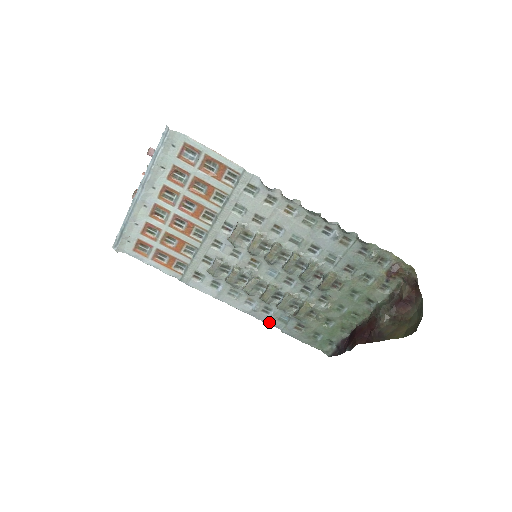
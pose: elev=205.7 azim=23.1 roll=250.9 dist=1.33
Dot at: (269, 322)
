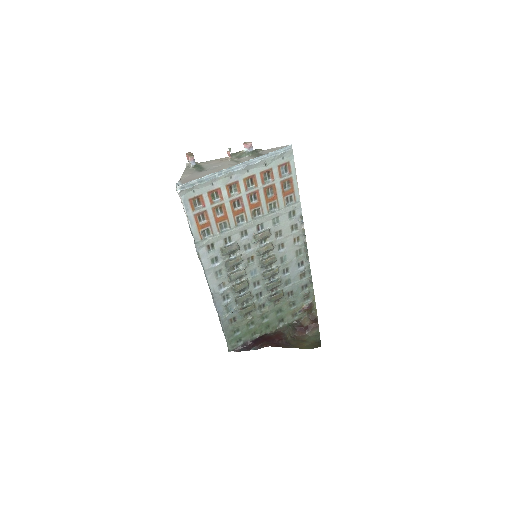
Dot at: (219, 307)
